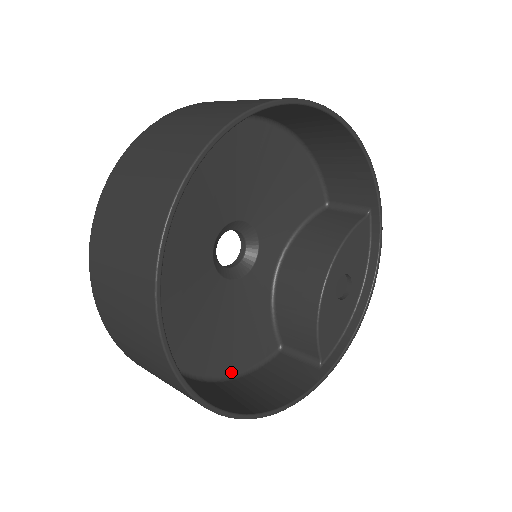
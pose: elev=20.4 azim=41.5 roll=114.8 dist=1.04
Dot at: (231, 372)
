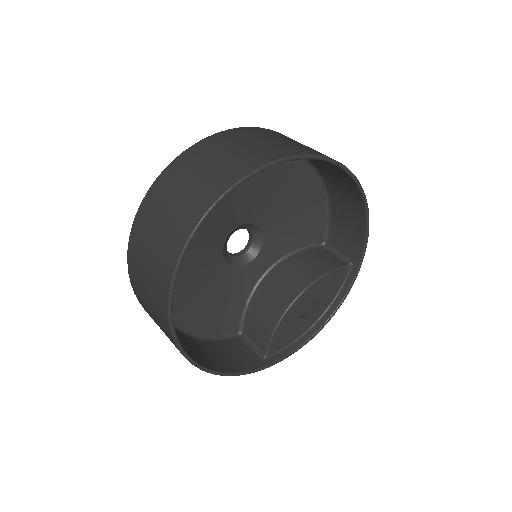
Dot at: (197, 332)
